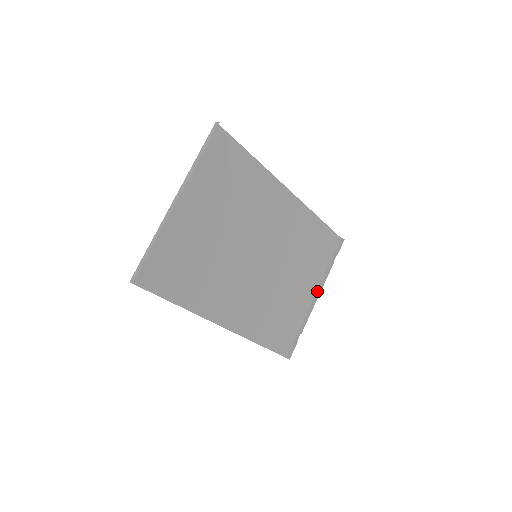
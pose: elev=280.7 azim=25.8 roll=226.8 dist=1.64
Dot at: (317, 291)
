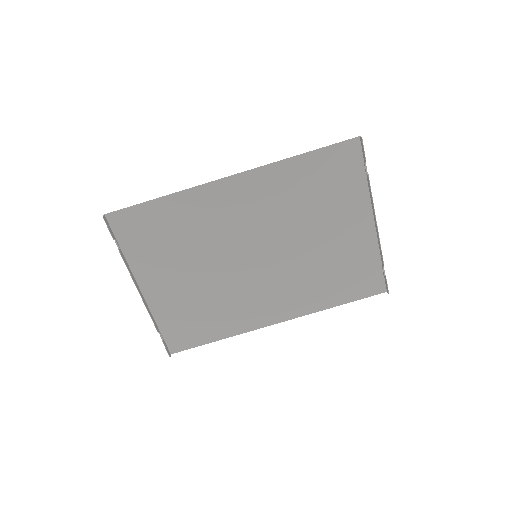
Dot at: (373, 214)
